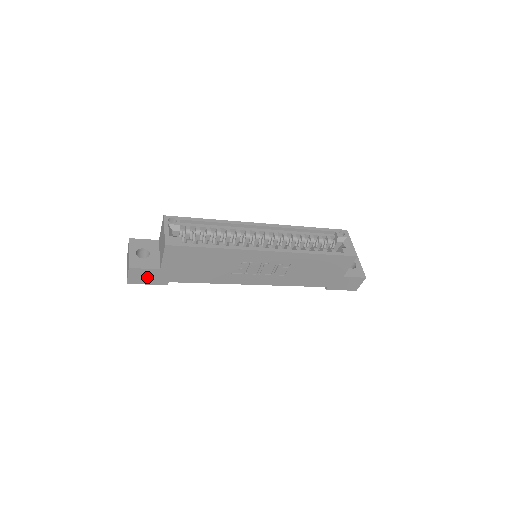
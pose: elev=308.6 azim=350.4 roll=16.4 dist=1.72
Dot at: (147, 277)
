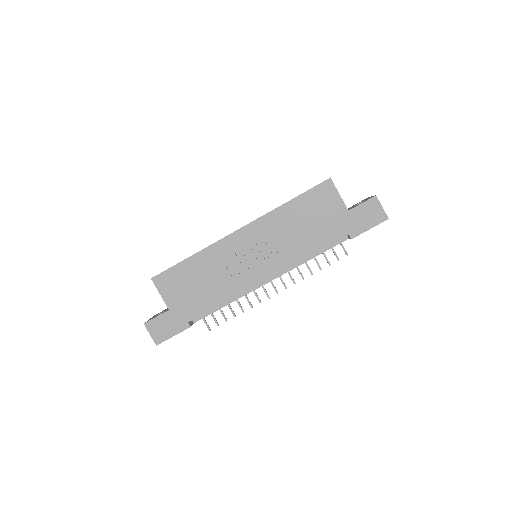
Dot at: (166, 327)
